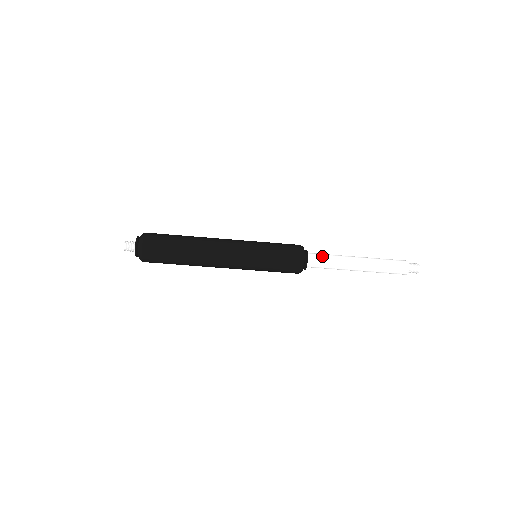
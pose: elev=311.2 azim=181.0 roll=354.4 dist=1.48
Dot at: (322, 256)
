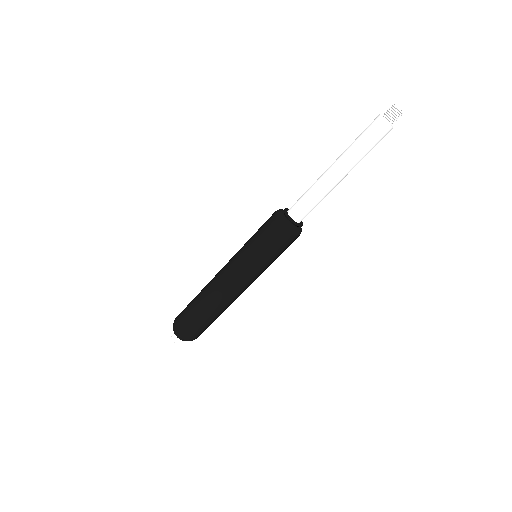
Dot at: (299, 198)
